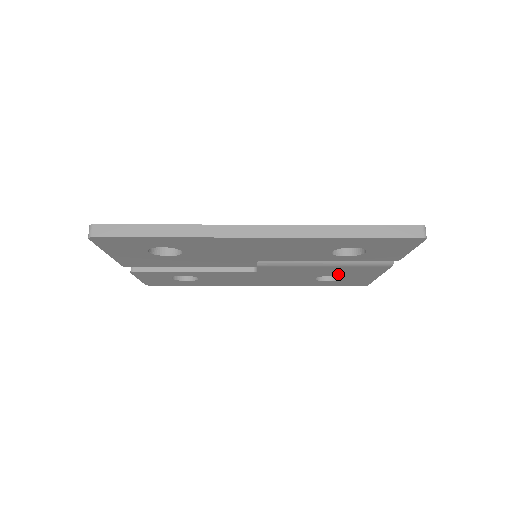
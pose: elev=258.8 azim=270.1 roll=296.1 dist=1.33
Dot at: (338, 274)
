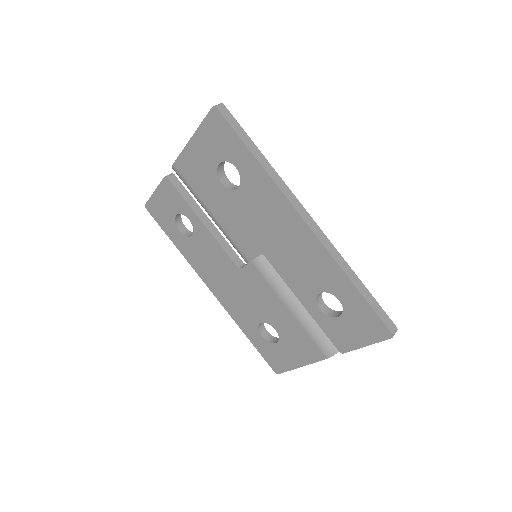
Dot at: (282, 333)
